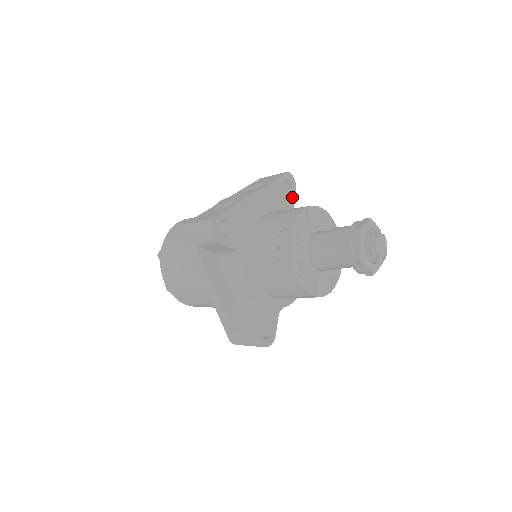
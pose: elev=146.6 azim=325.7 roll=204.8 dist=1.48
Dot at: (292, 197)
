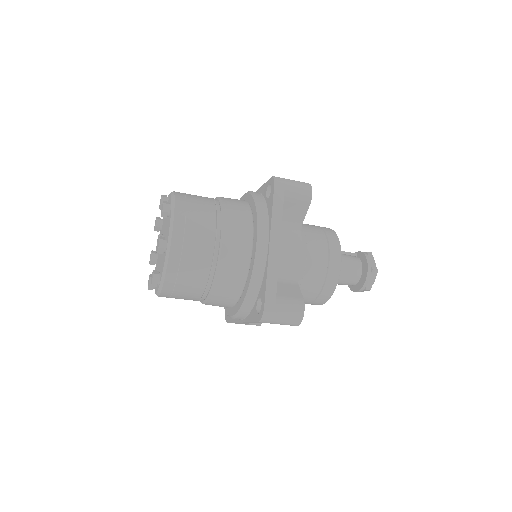
Dot at: occluded
